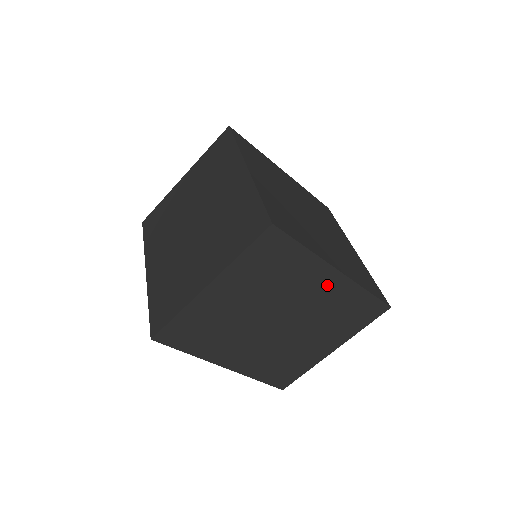
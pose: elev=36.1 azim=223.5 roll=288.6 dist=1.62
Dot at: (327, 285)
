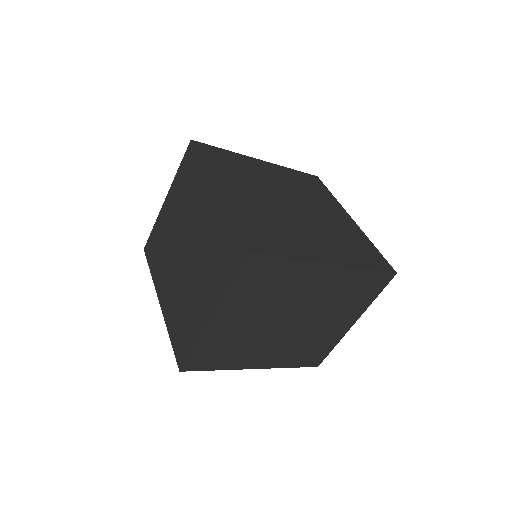
Dot at: (325, 278)
